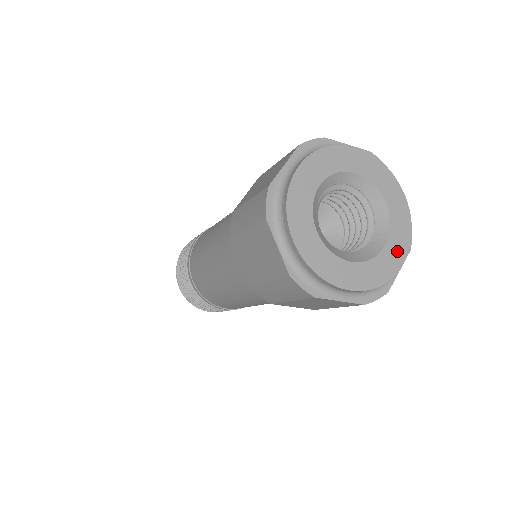
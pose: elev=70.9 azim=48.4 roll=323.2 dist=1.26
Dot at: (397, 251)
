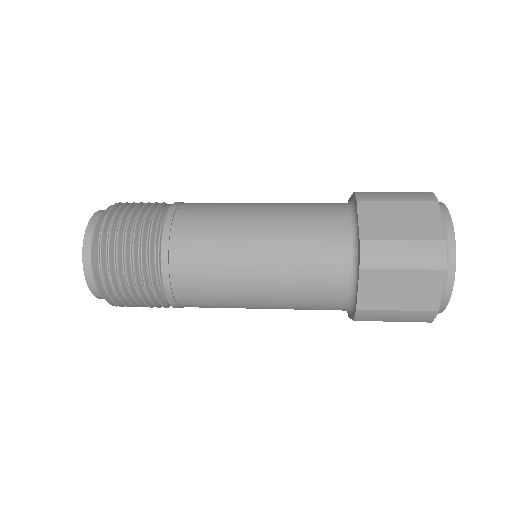
Dot at: occluded
